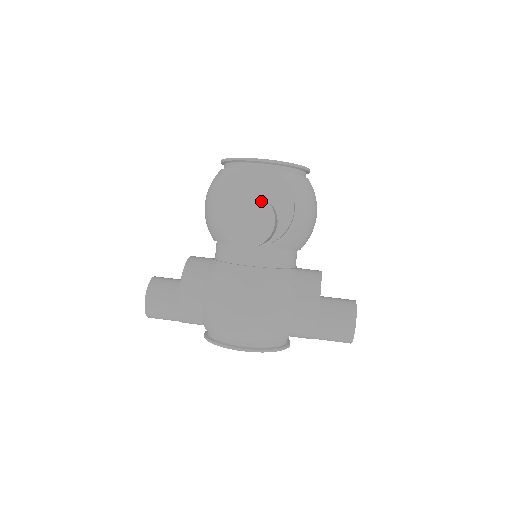
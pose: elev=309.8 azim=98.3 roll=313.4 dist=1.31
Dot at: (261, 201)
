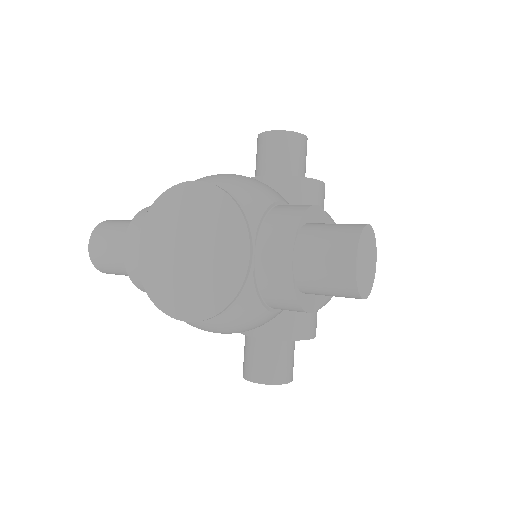
Dot at: occluded
